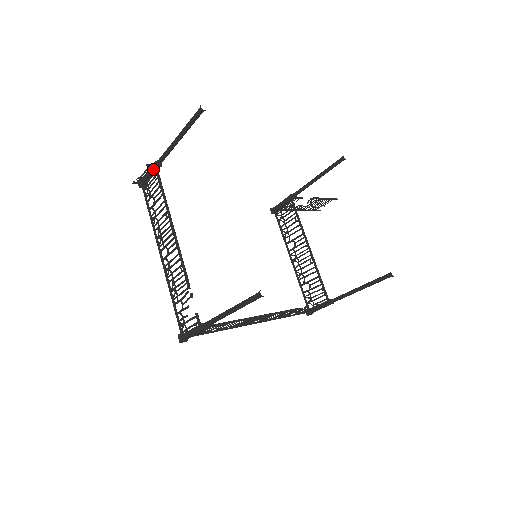
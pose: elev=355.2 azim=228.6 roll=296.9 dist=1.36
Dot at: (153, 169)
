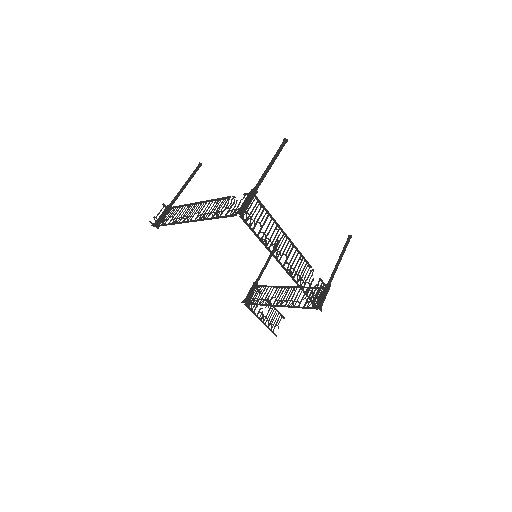
Dot at: (166, 209)
